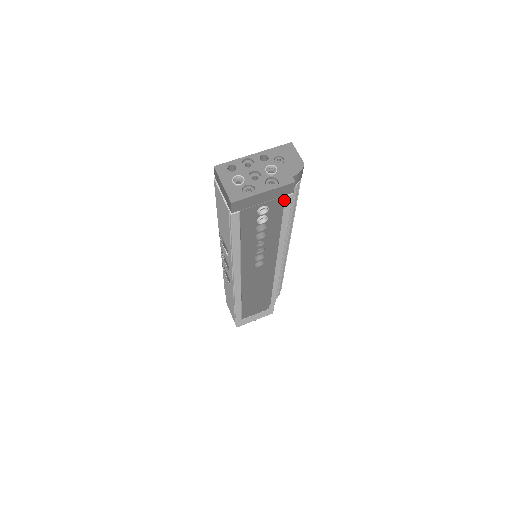
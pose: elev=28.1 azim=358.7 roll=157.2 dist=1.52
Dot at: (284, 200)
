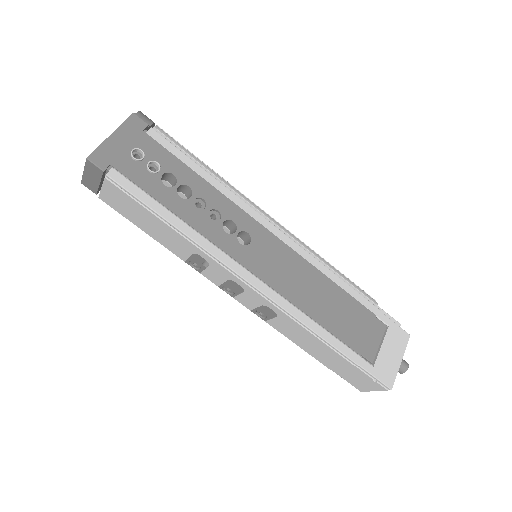
Dot at: (150, 137)
